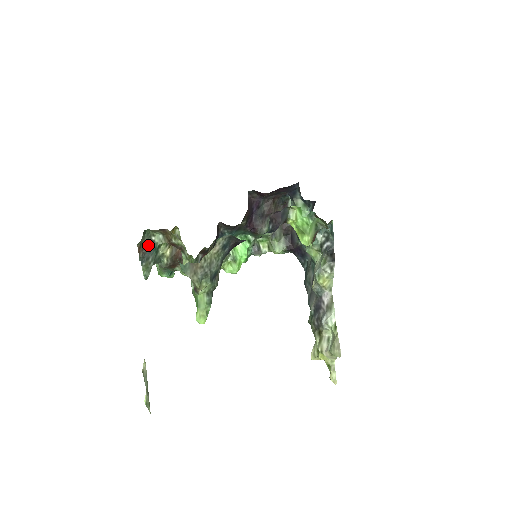
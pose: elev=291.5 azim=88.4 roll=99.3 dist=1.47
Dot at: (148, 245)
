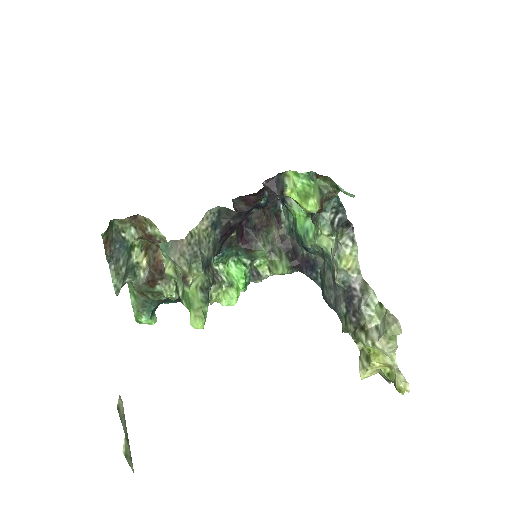
Dot at: (117, 242)
